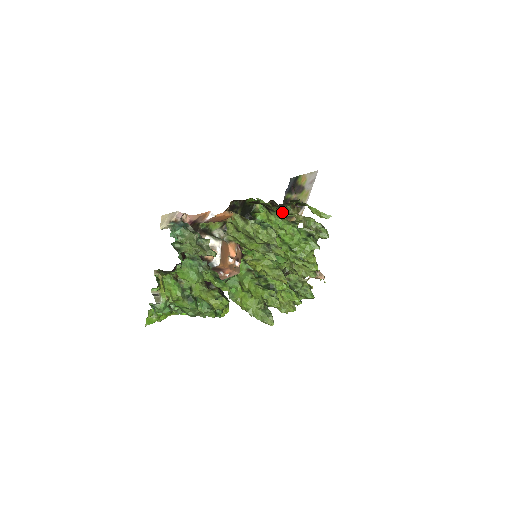
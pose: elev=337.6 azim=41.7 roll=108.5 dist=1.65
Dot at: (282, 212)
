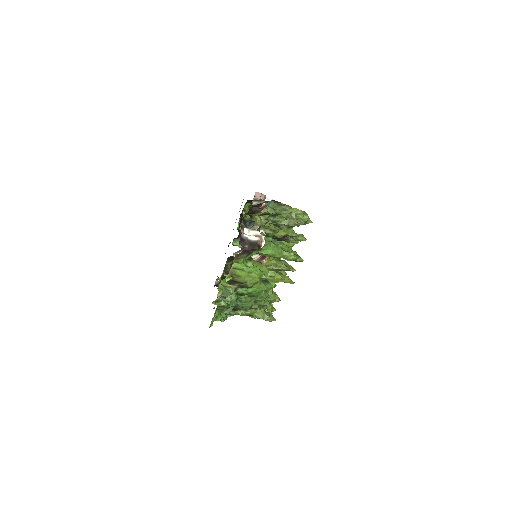
Dot at: occluded
